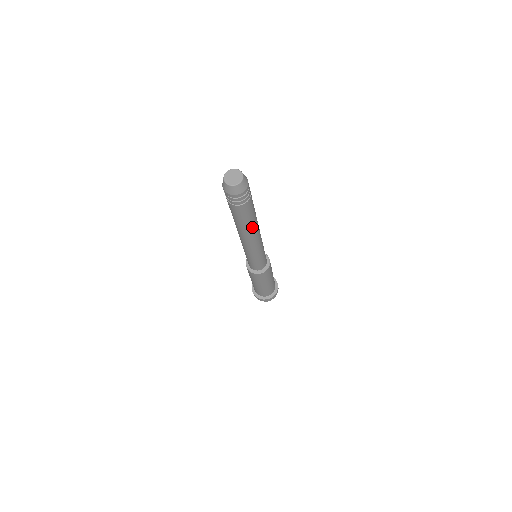
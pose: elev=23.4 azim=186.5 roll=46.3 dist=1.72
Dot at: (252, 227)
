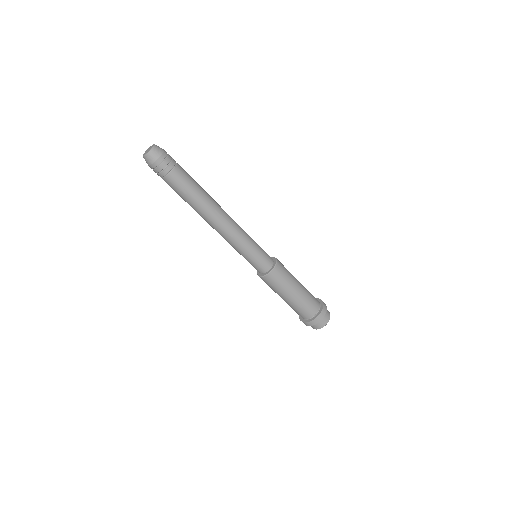
Dot at: (209, 198)
